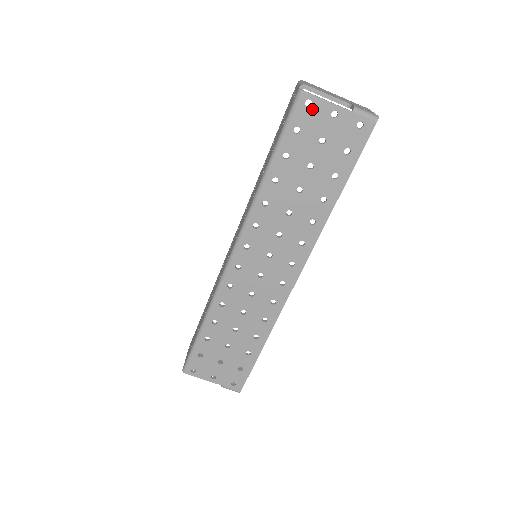
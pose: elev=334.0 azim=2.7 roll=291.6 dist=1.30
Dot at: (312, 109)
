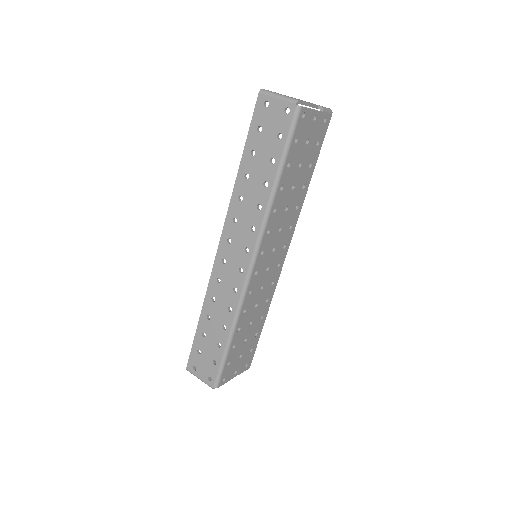
Dot at: (305, 119)
